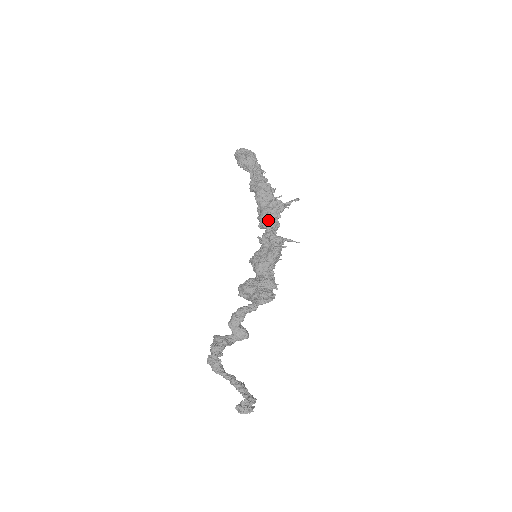
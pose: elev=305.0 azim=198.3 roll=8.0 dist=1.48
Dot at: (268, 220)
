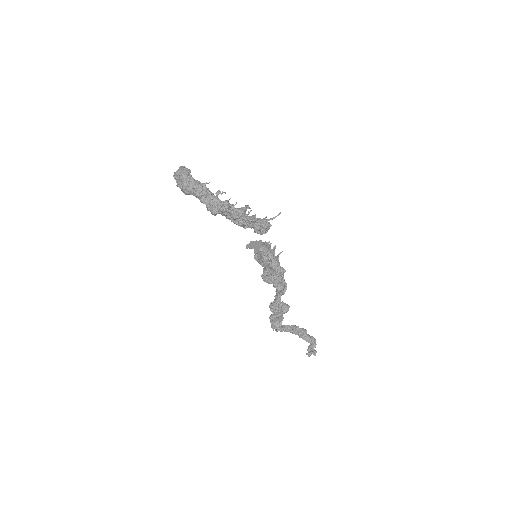
Dot at: (243, 226)
